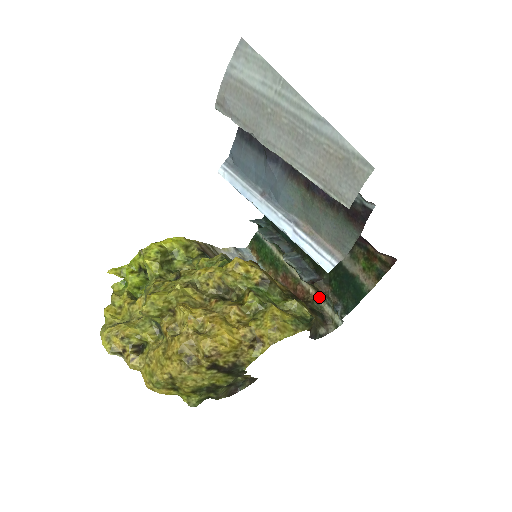
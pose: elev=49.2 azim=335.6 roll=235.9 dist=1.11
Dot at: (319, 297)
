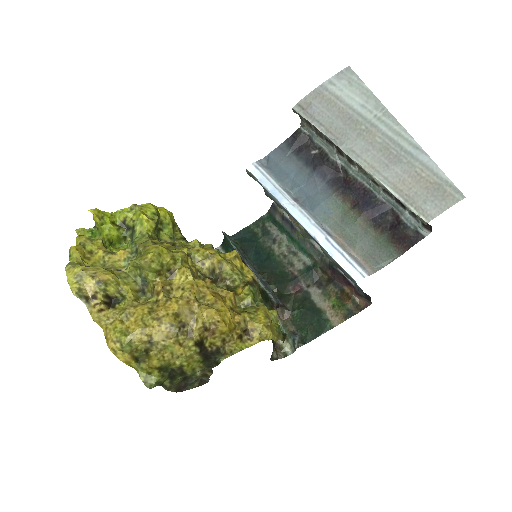
Dot at: occluded
